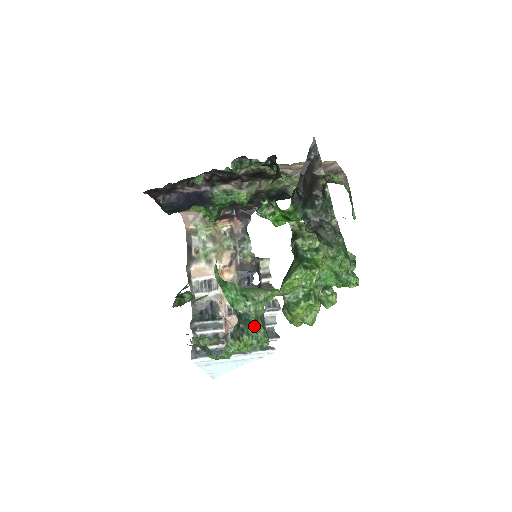
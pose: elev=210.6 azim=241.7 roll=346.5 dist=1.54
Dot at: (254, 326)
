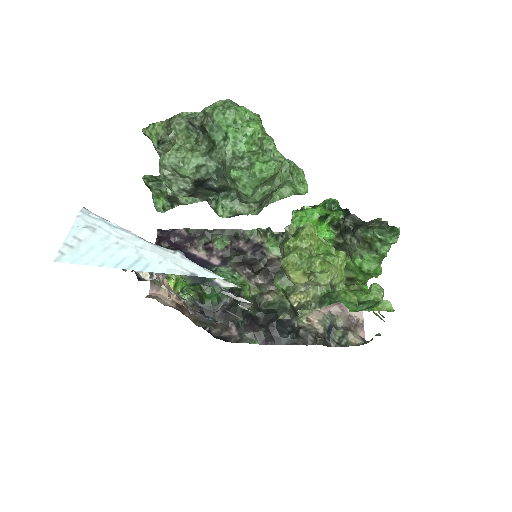
Dot at: occluded
